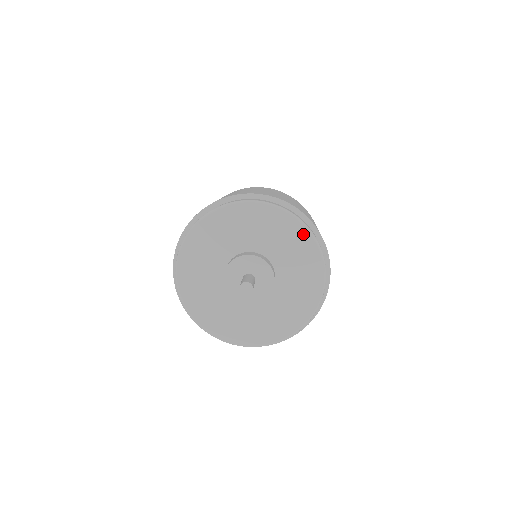
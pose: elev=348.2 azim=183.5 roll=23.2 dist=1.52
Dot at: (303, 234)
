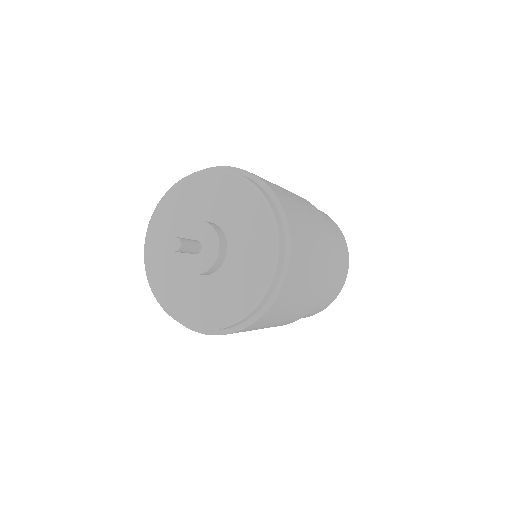
Dot at: (247, 190)
